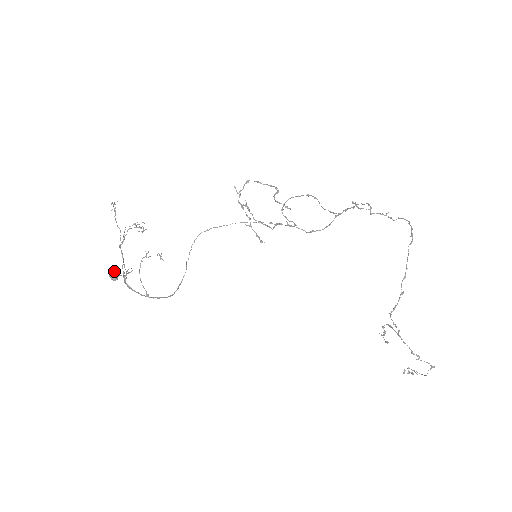
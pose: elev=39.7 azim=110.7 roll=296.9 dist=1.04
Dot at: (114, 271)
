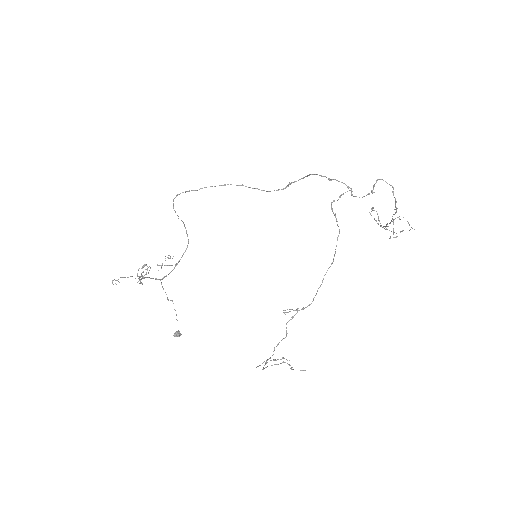
Dot at: (177, 336)
